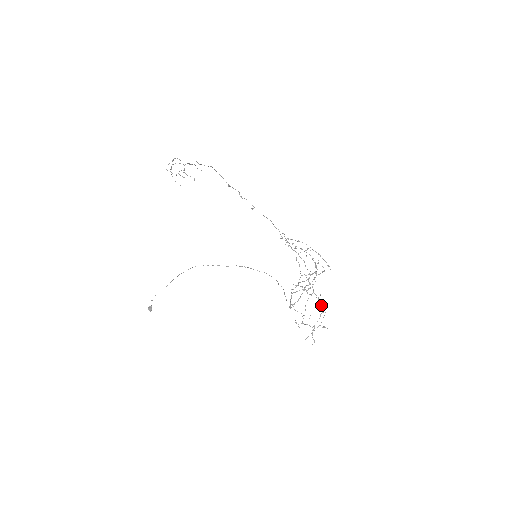
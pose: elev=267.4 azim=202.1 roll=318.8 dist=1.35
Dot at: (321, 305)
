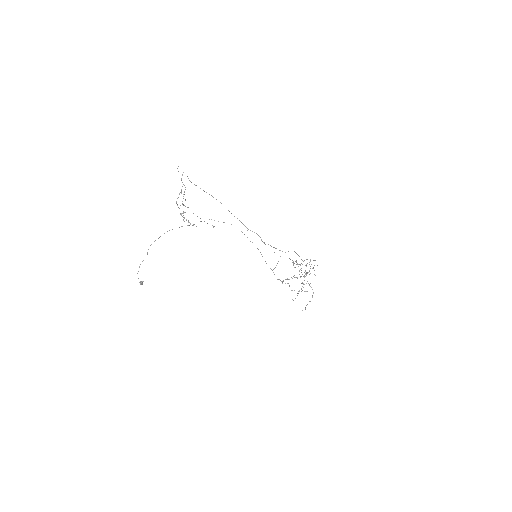
Dot at: occluded
